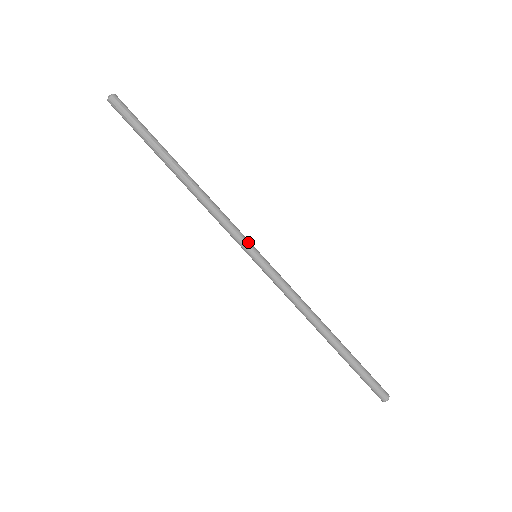
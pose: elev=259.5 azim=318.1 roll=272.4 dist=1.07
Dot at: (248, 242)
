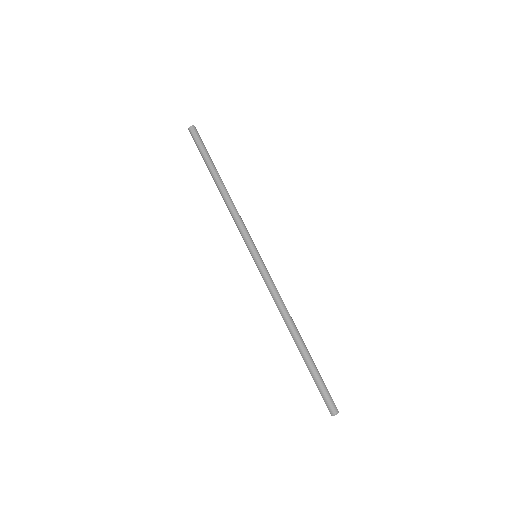
Dot at: (253, 243)
